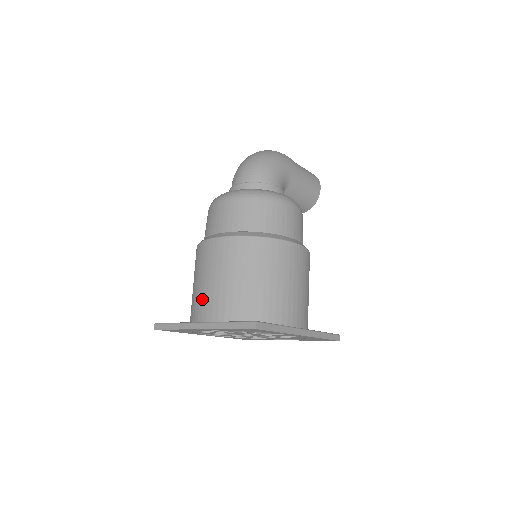
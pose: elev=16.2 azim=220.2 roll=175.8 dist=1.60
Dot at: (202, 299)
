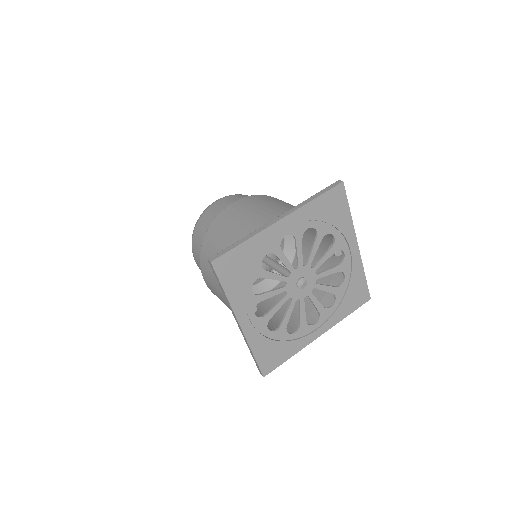
Dot at: (257, 223)
